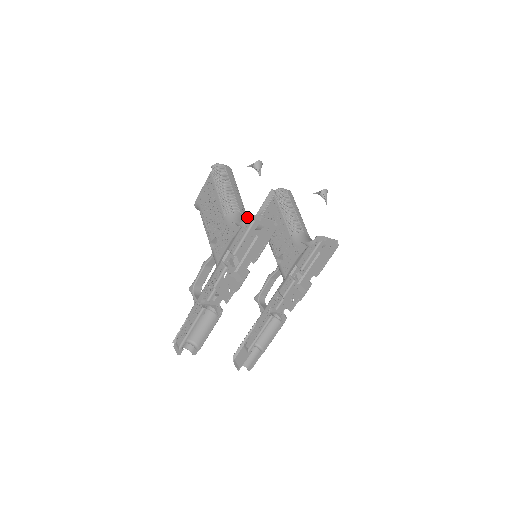
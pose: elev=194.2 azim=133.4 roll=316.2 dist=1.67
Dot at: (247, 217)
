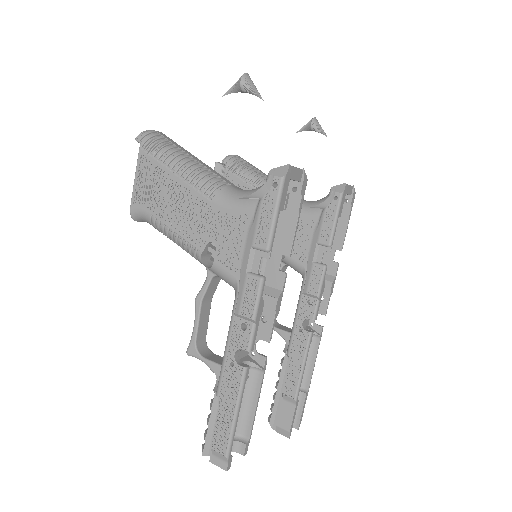
Dot at: occluded
